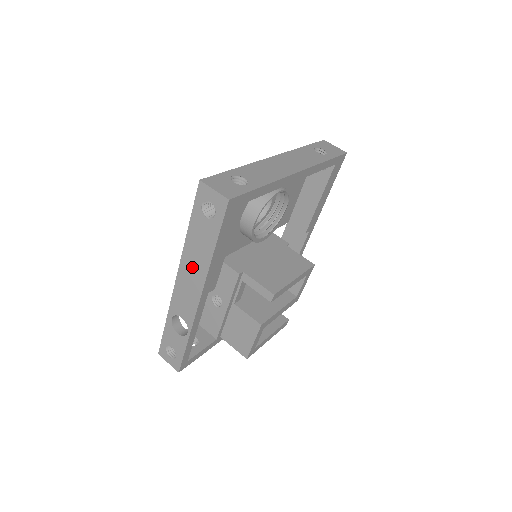
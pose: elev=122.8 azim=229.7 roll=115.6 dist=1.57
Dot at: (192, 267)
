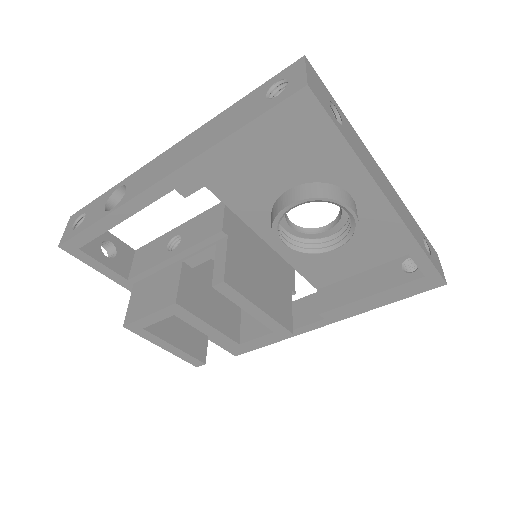
Dot at: (194, 143)
